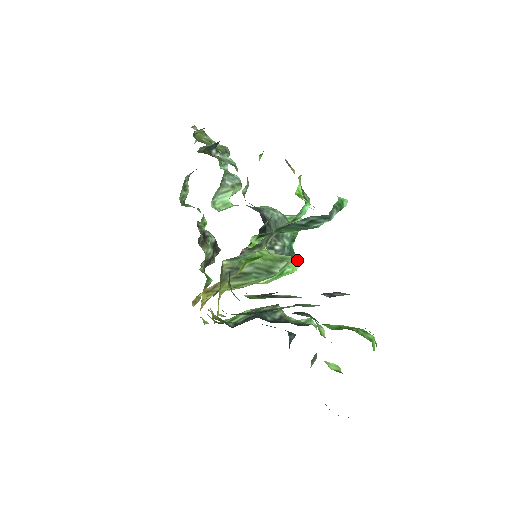
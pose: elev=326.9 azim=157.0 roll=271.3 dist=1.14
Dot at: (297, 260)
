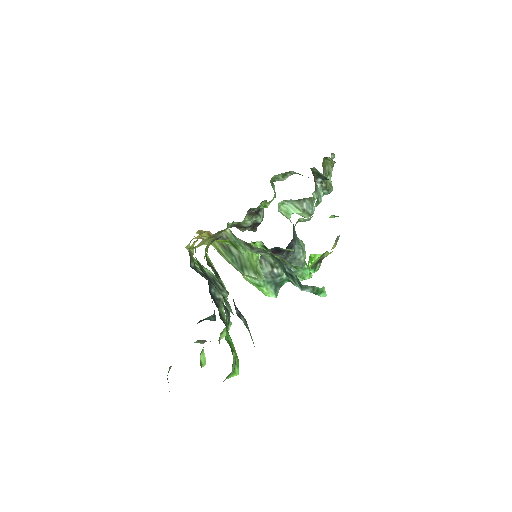
Dot at: (277, 292)
